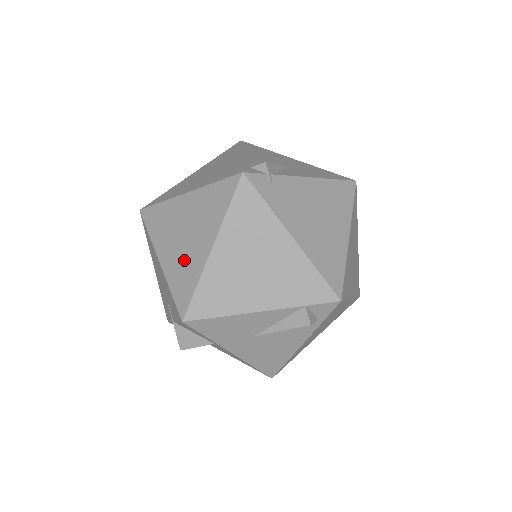
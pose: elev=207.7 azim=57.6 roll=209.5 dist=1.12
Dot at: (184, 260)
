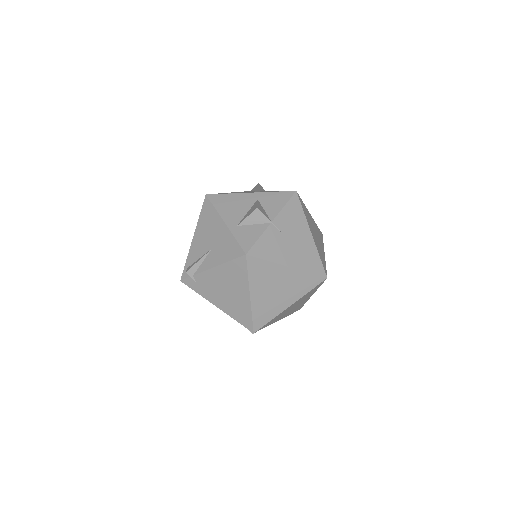
Dot at: occluded
